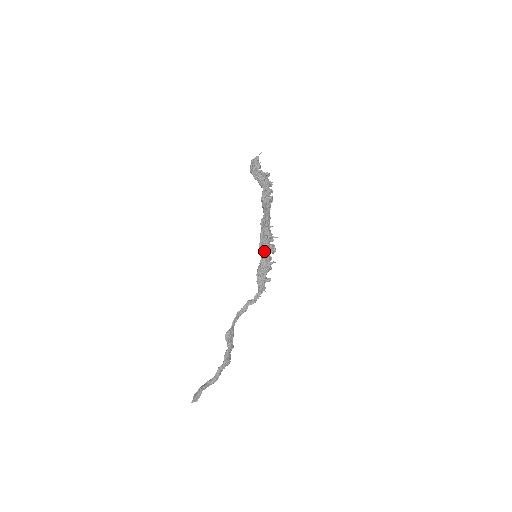
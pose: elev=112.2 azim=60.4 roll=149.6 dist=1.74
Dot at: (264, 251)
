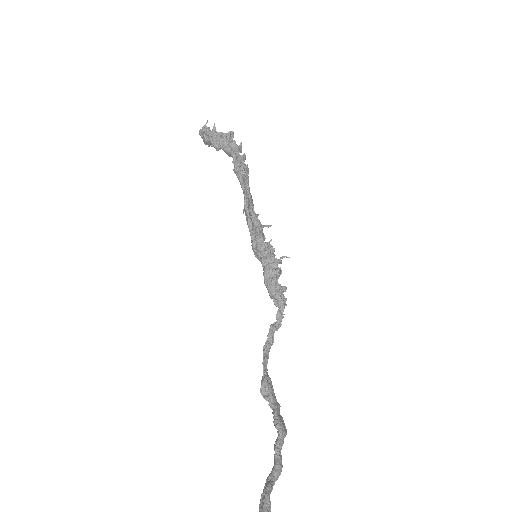
Dot at: (262, 250)
